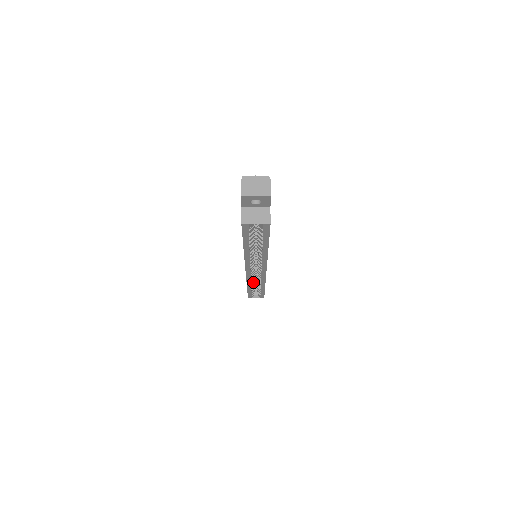
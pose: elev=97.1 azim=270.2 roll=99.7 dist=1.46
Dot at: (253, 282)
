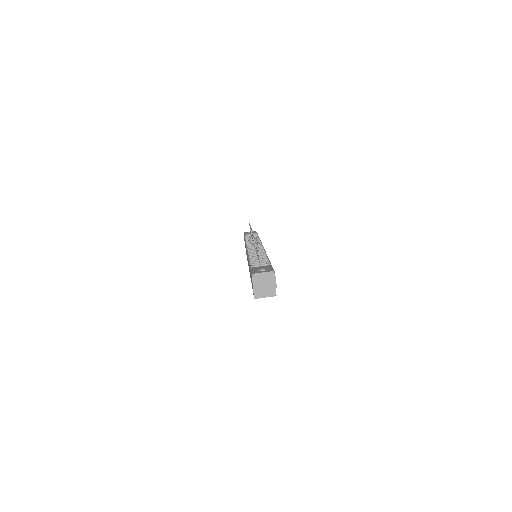
Dot at: occluded
